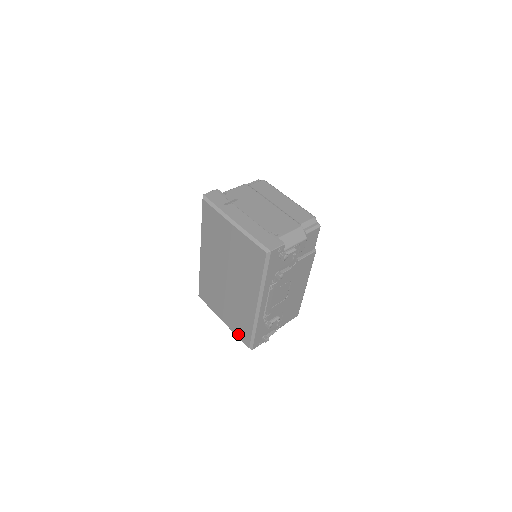
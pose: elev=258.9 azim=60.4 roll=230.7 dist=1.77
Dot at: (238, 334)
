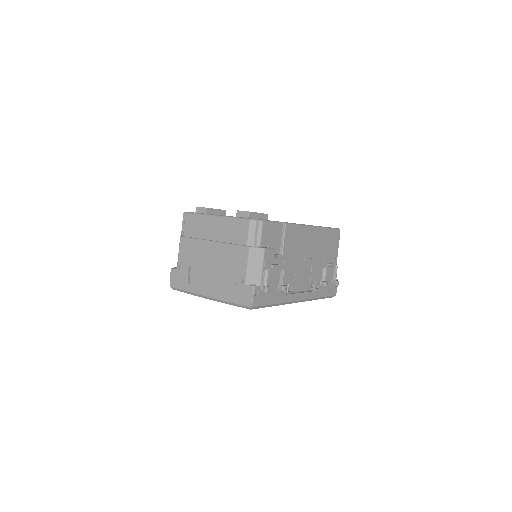
Dot at: occluded
